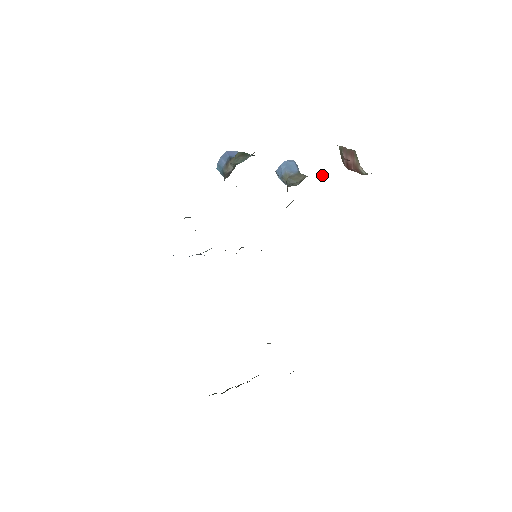
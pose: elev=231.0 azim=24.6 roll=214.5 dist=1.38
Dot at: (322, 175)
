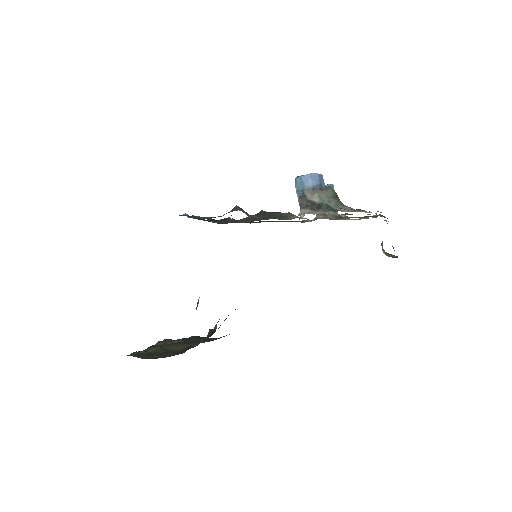
Dot at: (345, 215)
